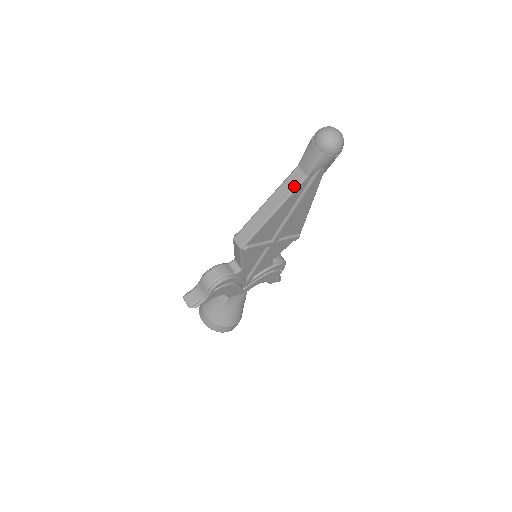
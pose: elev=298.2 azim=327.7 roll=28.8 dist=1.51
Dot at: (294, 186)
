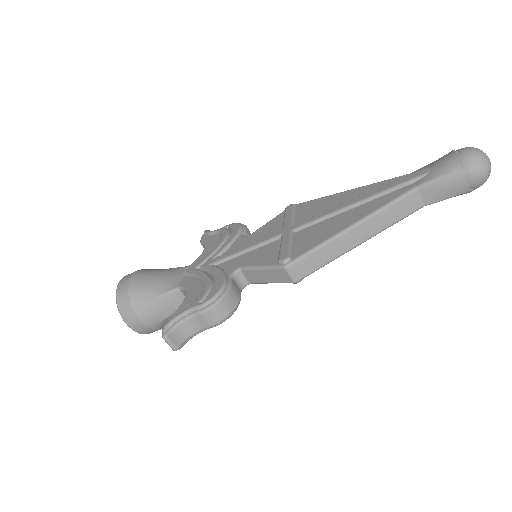
Dot at: (404, 215)
